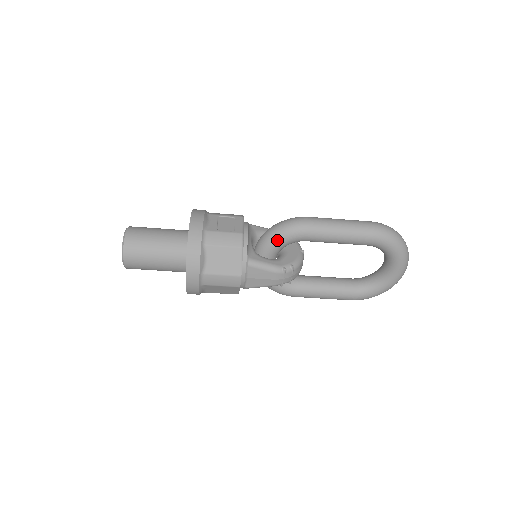
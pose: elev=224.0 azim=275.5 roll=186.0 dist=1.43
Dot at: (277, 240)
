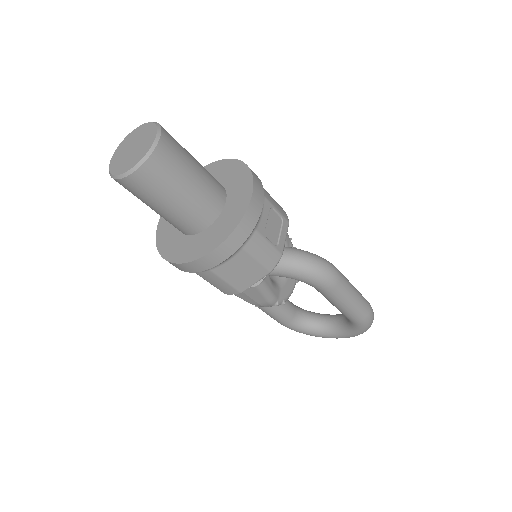
Dot at: (298, 275)
